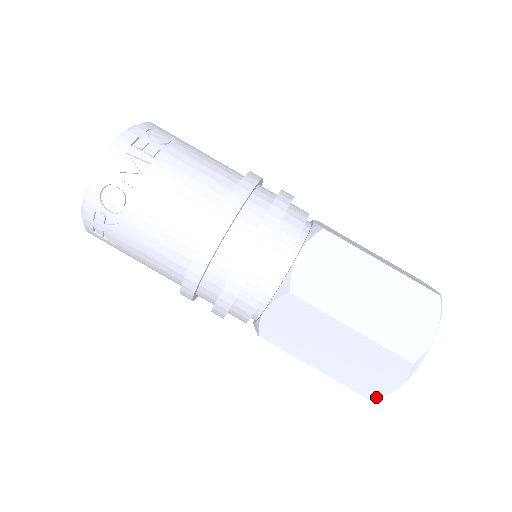
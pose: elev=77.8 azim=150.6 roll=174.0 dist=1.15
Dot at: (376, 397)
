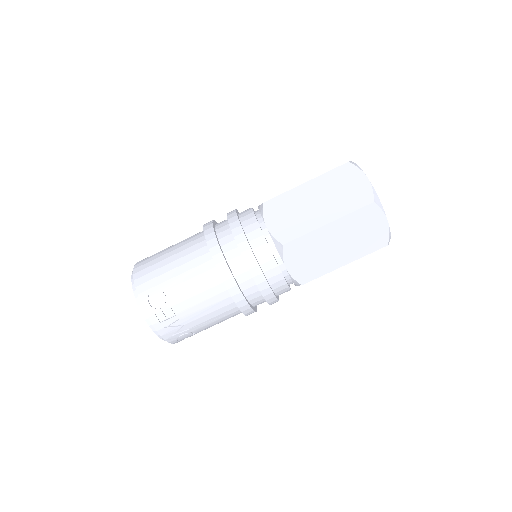
Dot at: occluded
